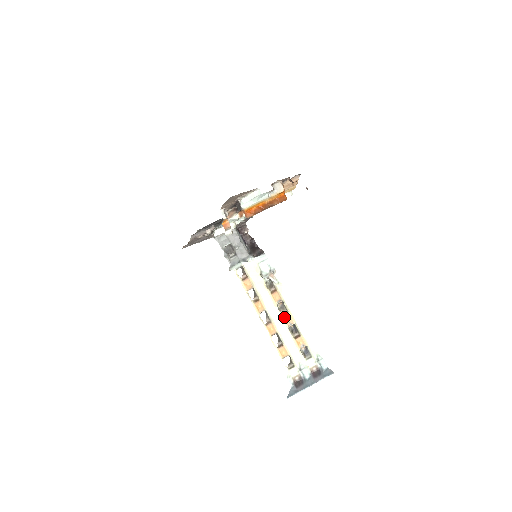
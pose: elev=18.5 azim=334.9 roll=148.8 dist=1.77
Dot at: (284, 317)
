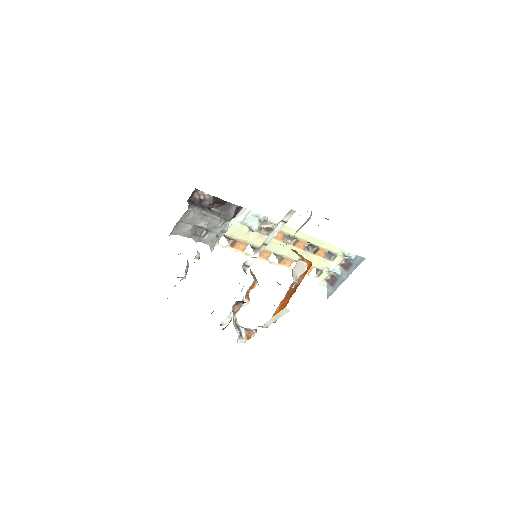
Dot at: (295, 246)
